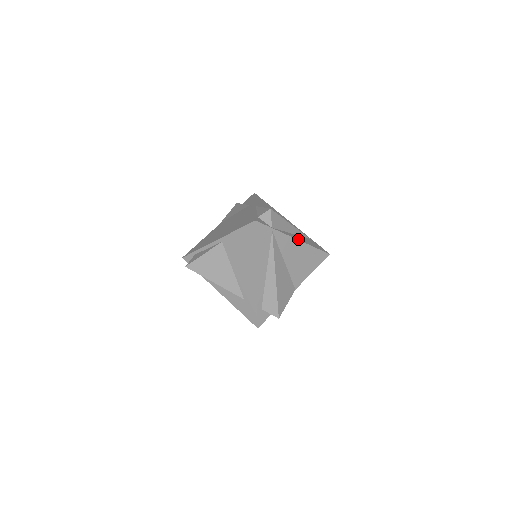
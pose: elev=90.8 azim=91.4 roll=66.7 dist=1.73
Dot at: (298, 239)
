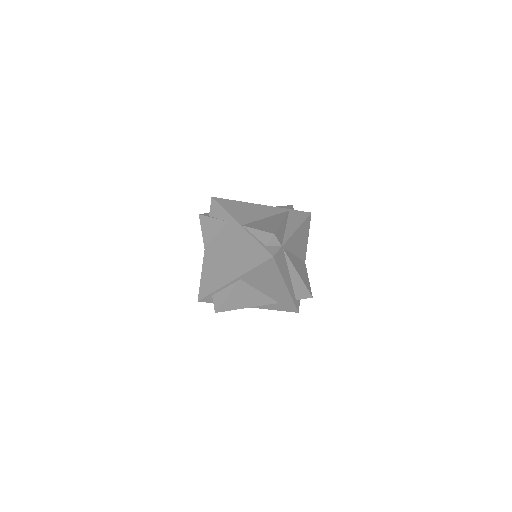
Dot at: (294, 230)
